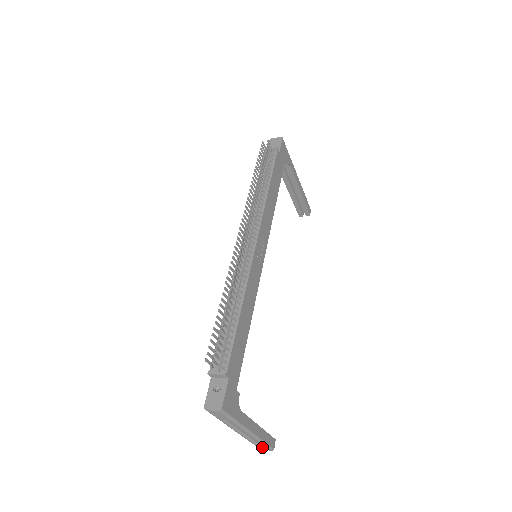
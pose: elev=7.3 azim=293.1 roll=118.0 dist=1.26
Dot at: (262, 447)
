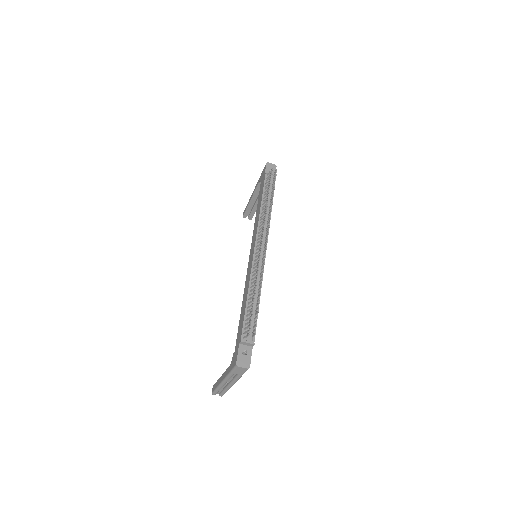
Dot at: occluded
